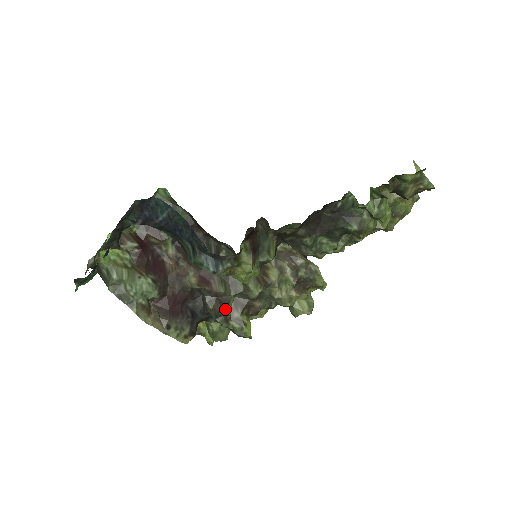
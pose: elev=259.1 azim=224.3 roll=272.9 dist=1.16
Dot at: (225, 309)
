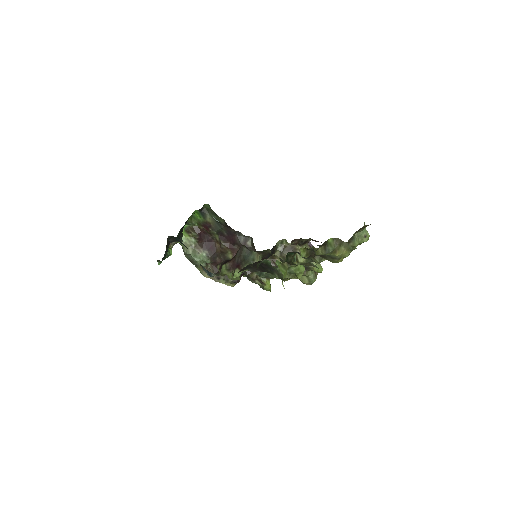
Dot at: (251, 274)
